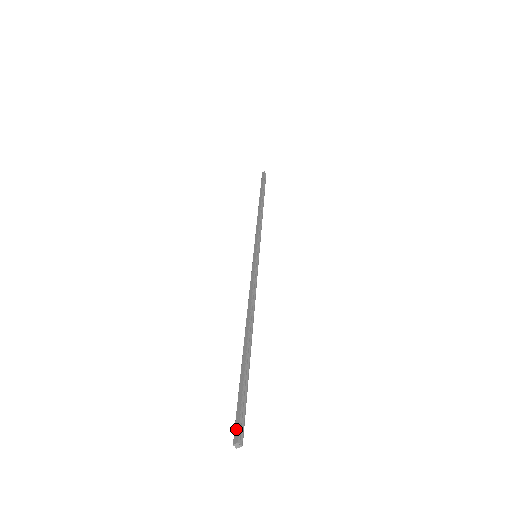
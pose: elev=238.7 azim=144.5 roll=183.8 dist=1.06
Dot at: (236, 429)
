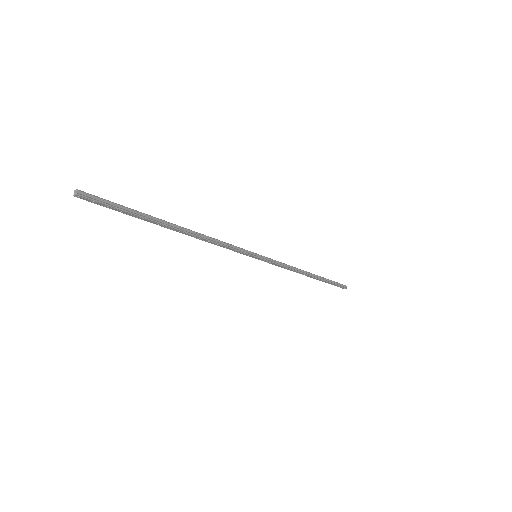
Dot at: (89, 194)
